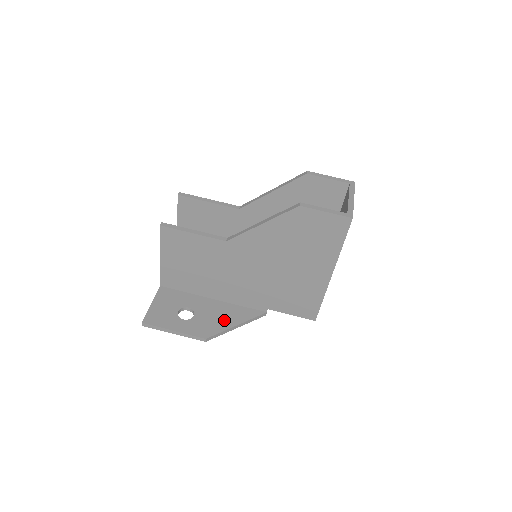
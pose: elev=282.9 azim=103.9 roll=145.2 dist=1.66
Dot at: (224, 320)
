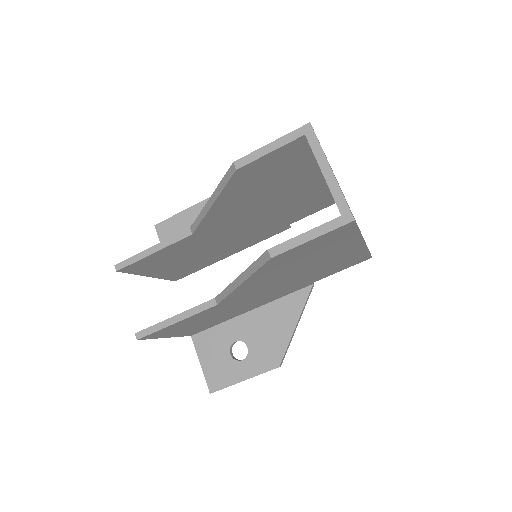
Dot at: (279, 330)
